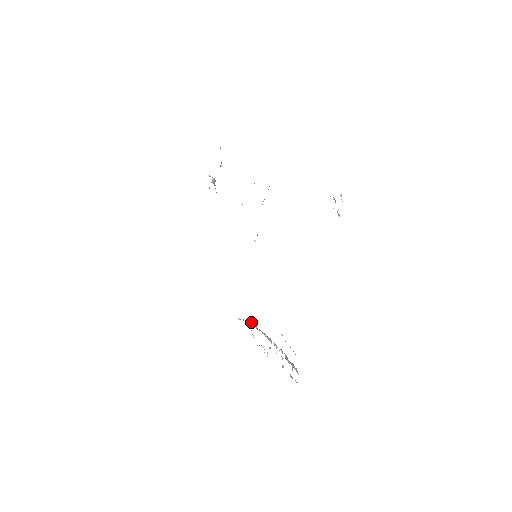
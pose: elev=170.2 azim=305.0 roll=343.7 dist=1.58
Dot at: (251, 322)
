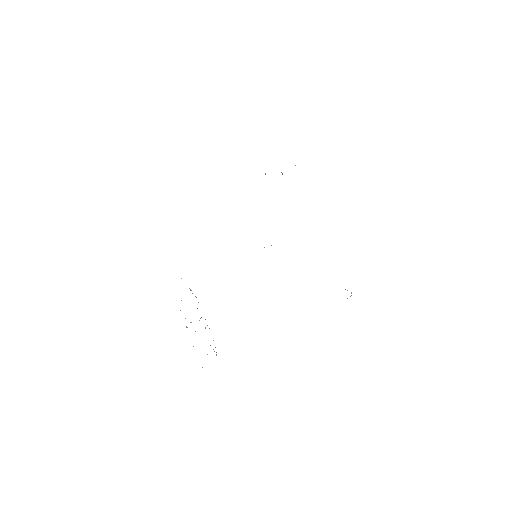
Dot at: (190, 289)
